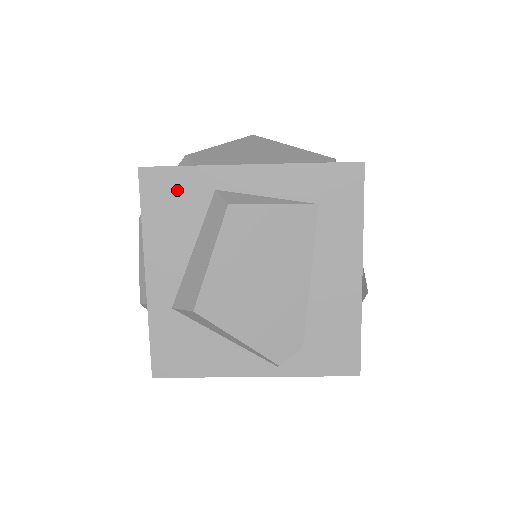
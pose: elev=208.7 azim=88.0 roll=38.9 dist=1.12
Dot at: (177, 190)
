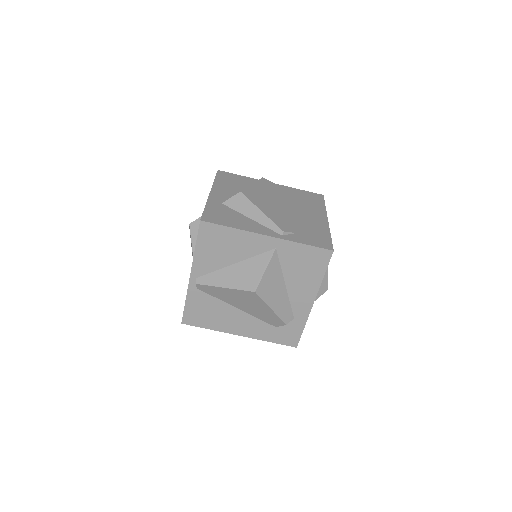
Dot at: (235, 179)
